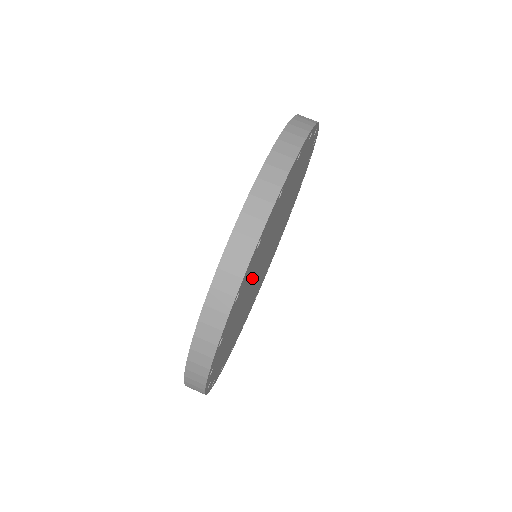
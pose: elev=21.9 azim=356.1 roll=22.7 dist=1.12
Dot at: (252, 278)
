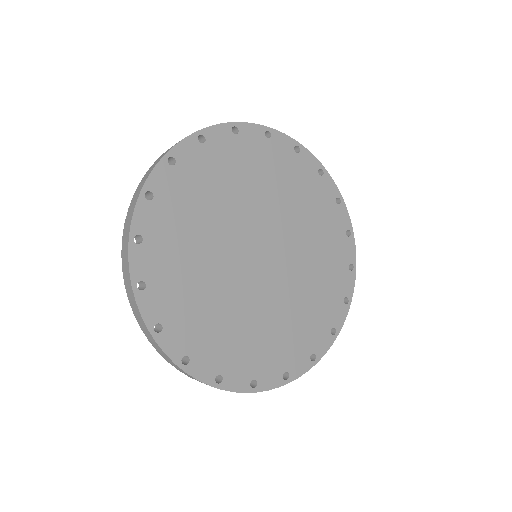
Dot at: (210, 272)
